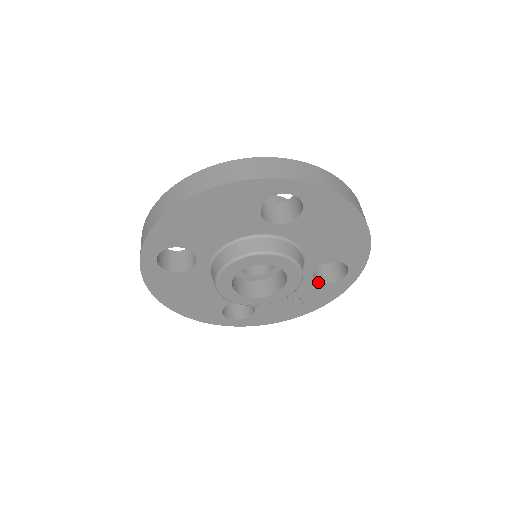
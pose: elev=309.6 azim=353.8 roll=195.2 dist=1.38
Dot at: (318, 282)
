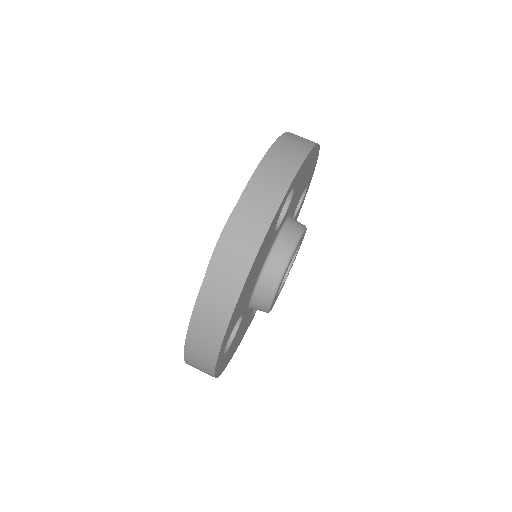
Dot at: (294, 218)
